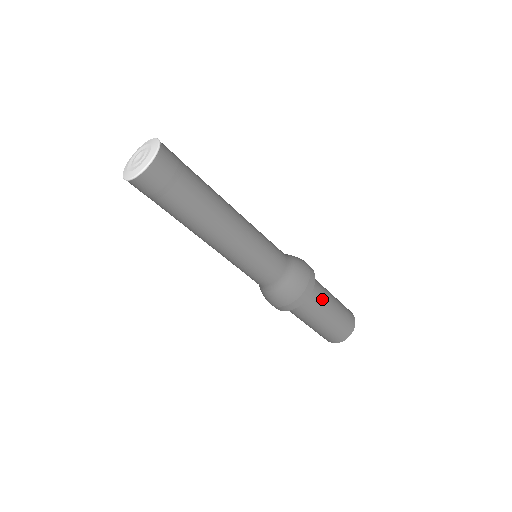
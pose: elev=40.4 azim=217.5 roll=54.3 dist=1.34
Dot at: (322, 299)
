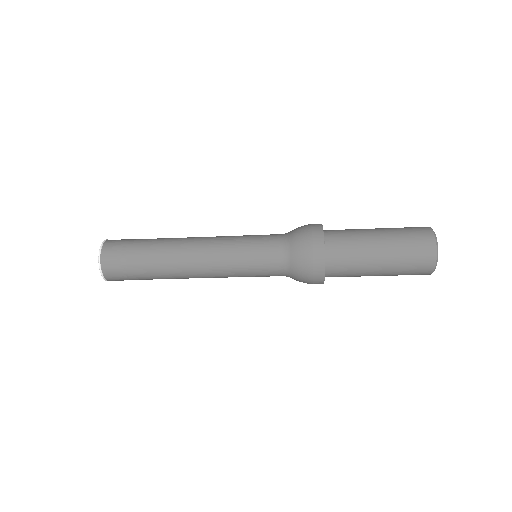
Dot at: (354, 258)
